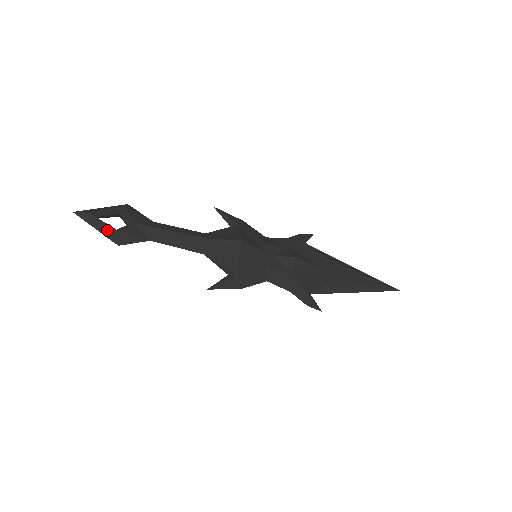
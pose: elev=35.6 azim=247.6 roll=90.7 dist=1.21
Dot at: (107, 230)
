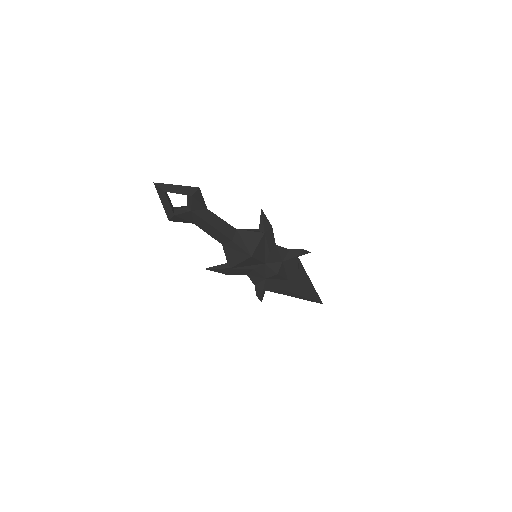
Dot at: (168, 209)
